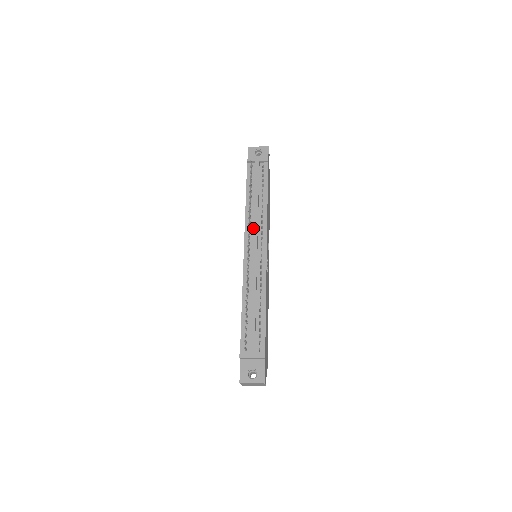
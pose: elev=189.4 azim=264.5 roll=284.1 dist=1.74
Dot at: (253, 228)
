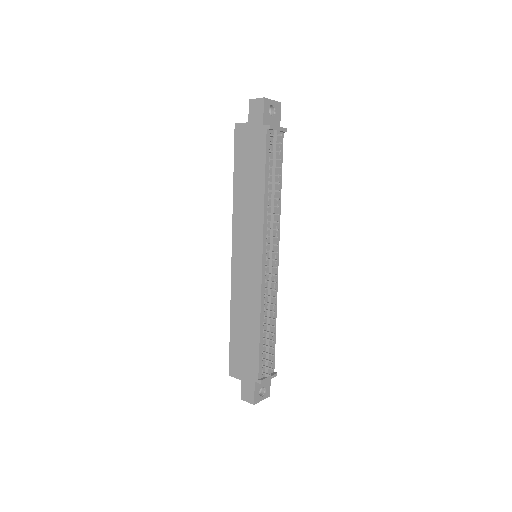
Dot at: (273, 232)
